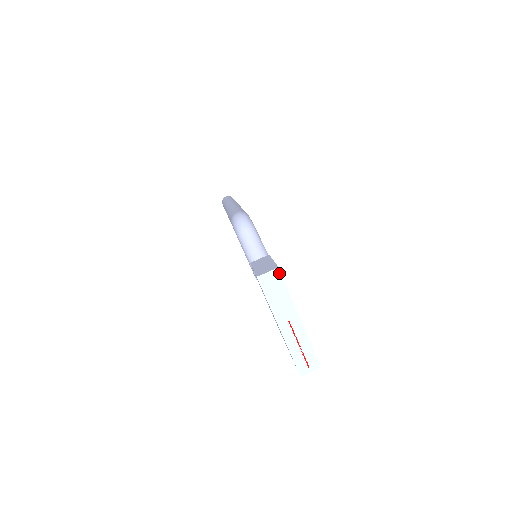
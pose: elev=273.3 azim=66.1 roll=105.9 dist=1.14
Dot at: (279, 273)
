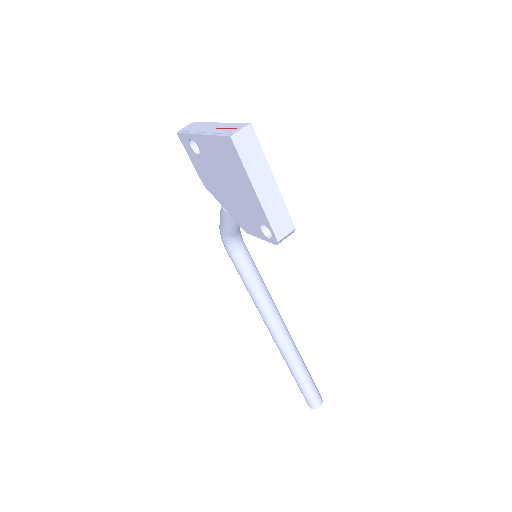
Dot at: (195, 123)
